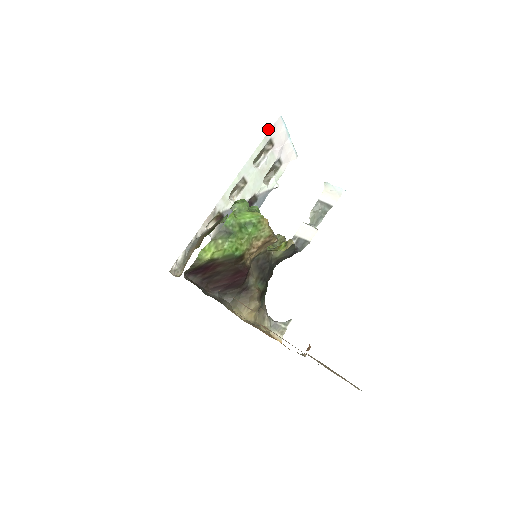
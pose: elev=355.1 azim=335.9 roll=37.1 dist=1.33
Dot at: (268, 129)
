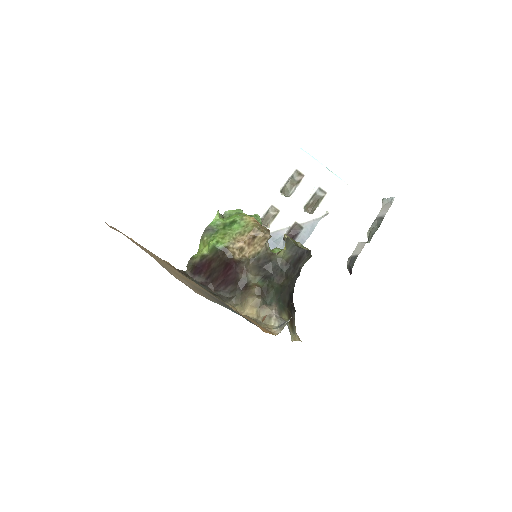
Dot at: occluded
